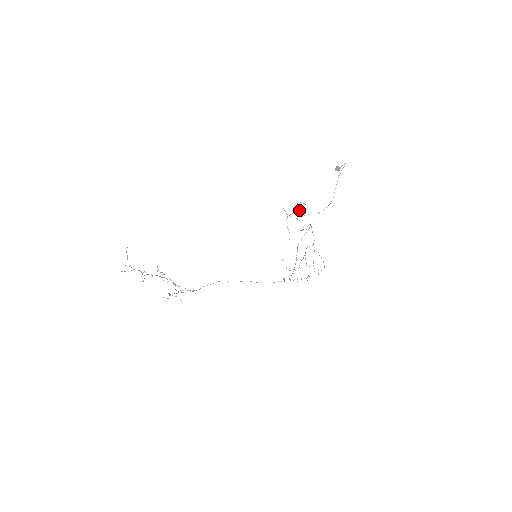
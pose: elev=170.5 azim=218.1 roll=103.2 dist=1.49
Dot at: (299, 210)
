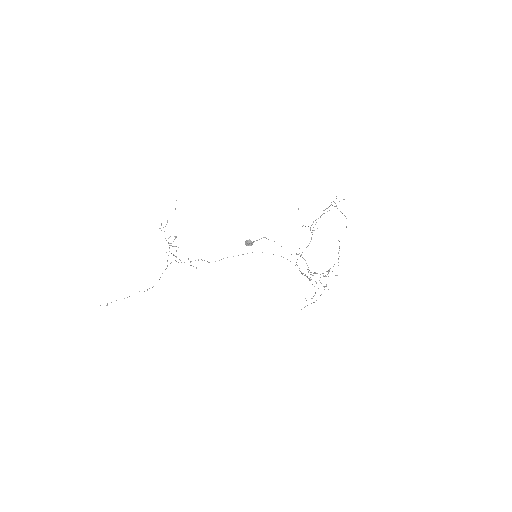
Dot at: (322, 214)
